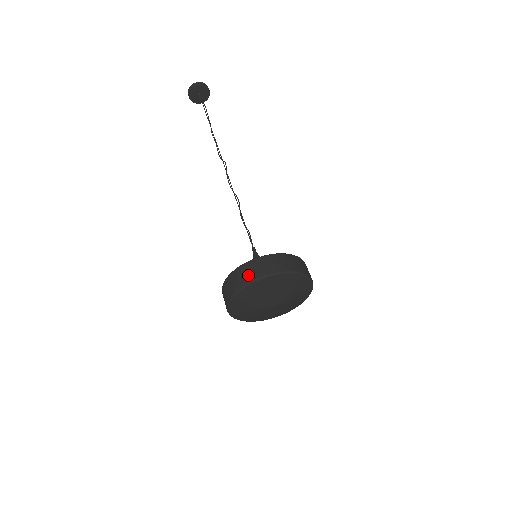
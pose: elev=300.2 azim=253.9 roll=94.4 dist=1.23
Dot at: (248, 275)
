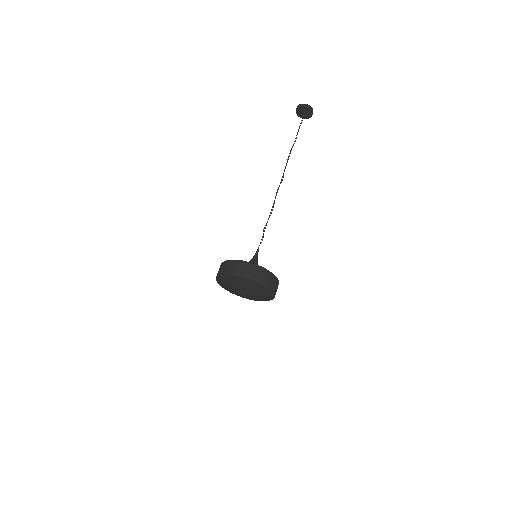
Dot at: (229, 268)
